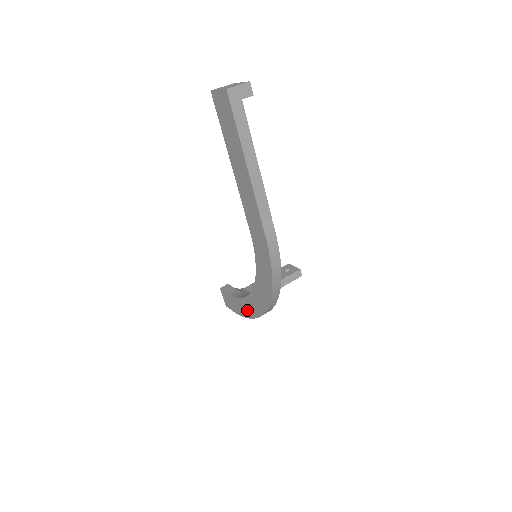
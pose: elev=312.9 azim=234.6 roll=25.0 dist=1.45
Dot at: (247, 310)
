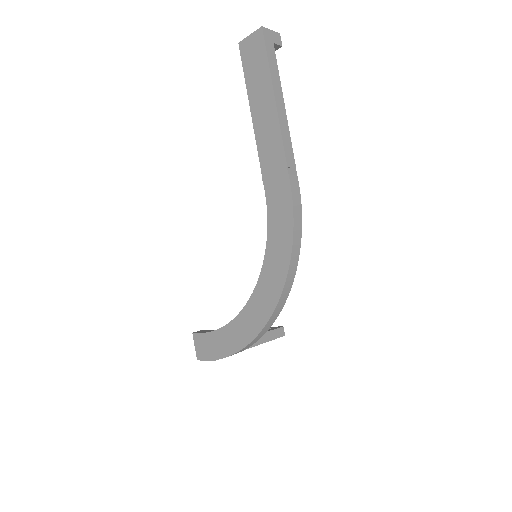
Dot at: (237, 337)
